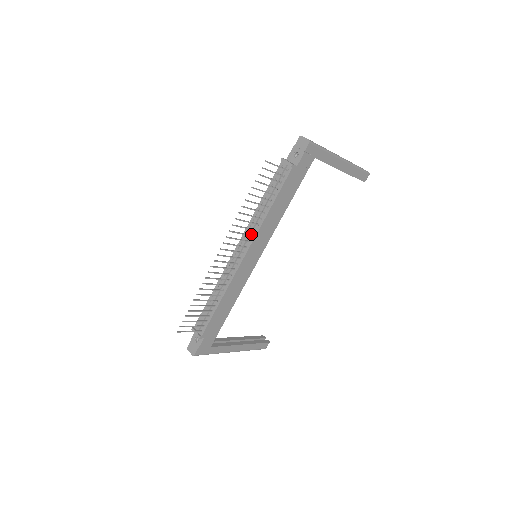
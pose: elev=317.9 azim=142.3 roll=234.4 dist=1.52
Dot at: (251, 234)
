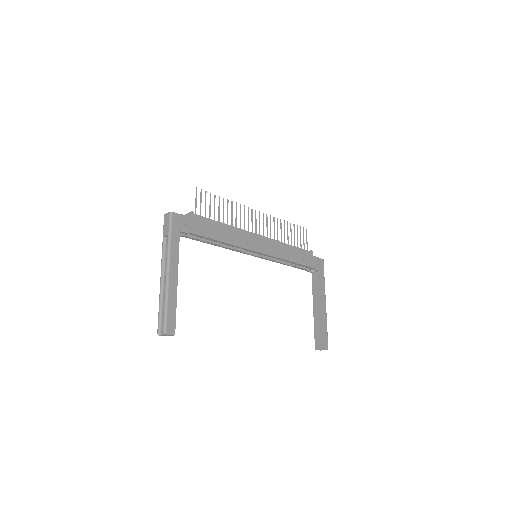
Dot at: occluded
